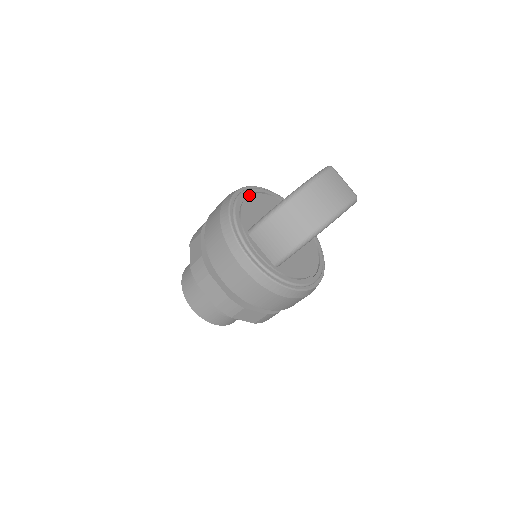
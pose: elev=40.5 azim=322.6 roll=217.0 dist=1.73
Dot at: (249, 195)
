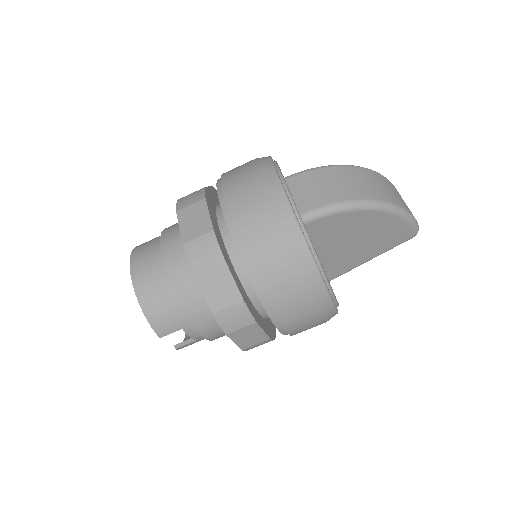
Dot at: occluded
